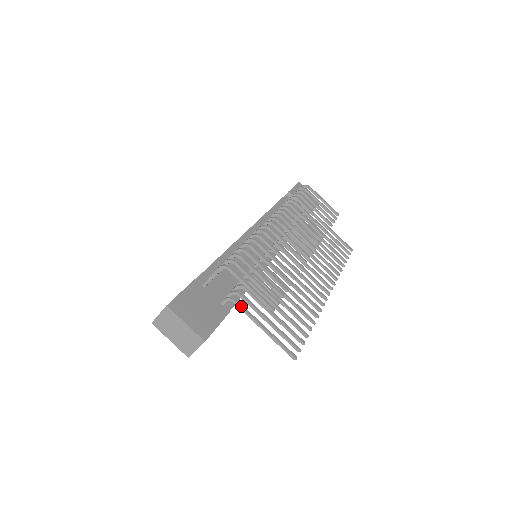
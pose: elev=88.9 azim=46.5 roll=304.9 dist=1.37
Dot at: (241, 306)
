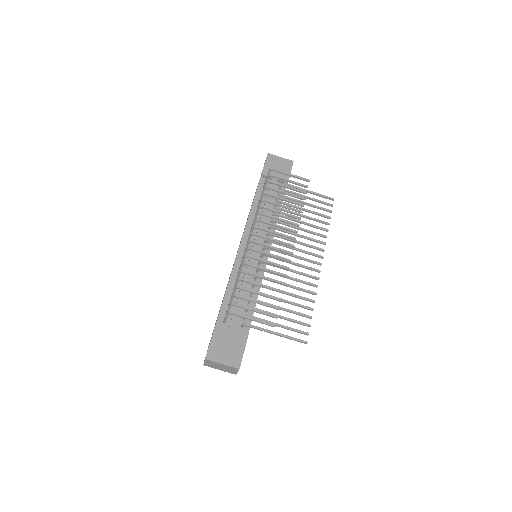
Dot at: (254, 327)
